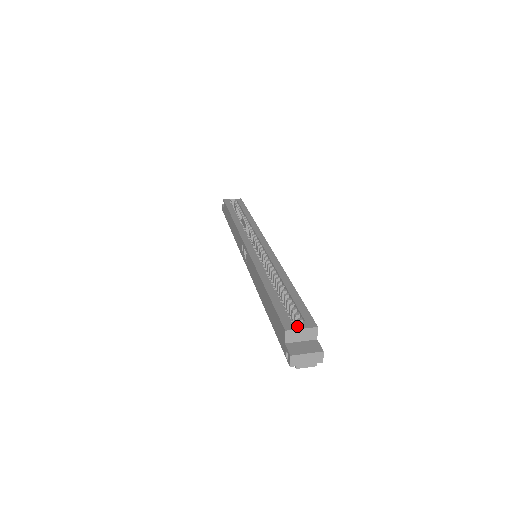
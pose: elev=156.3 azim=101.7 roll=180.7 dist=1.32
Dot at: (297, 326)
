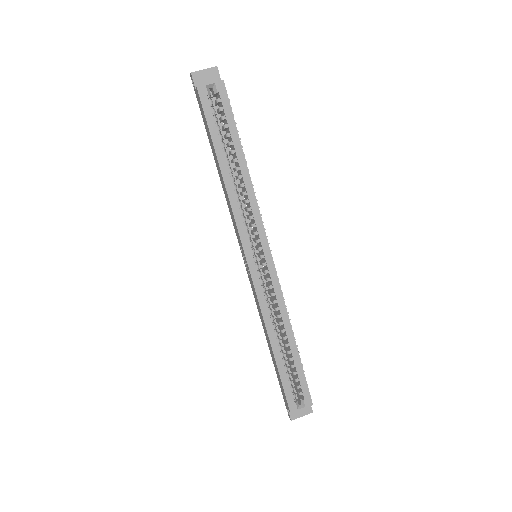
Dot at: (297, 392)
